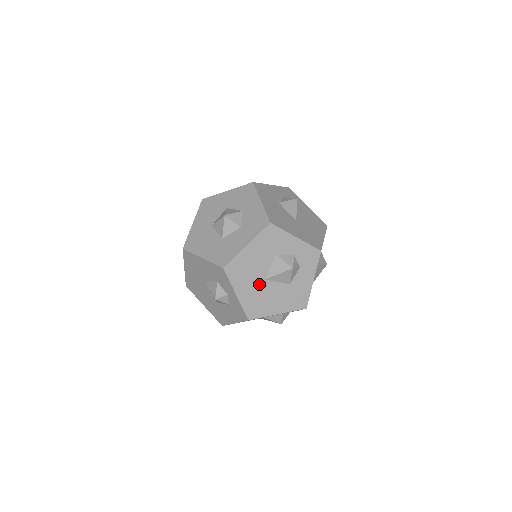
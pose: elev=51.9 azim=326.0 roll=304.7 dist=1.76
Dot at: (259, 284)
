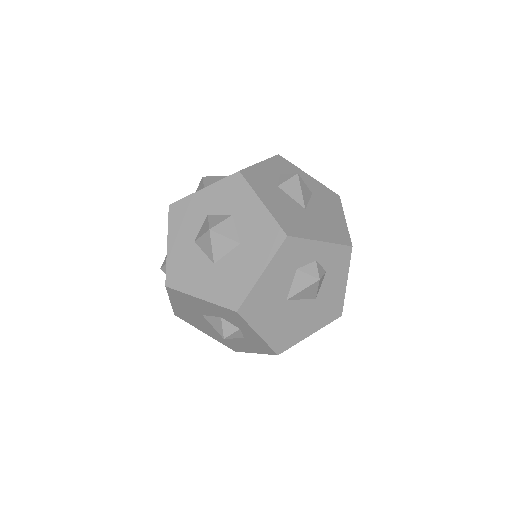
Dot at: (310, 216)
